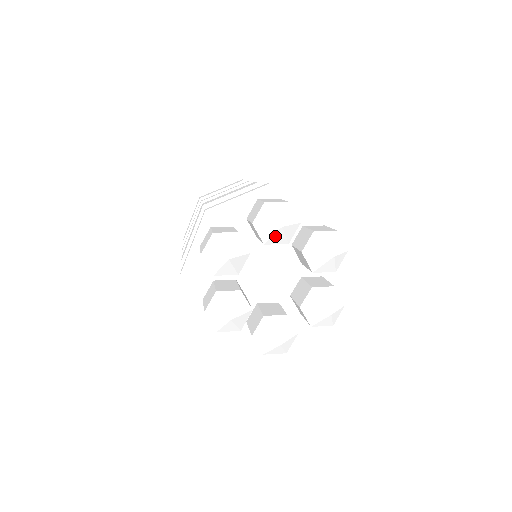
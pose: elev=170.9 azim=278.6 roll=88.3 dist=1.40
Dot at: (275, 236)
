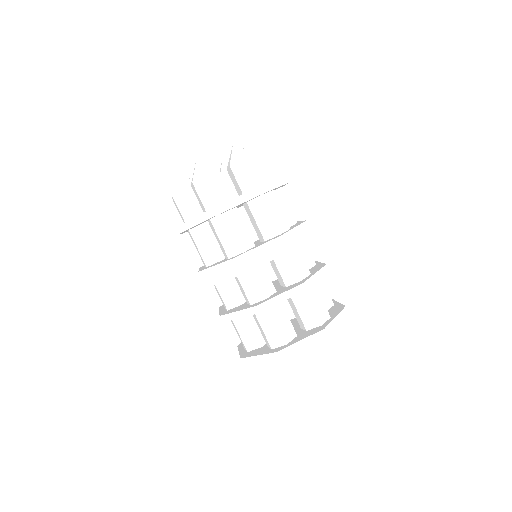
Dot at: (222, 169)
